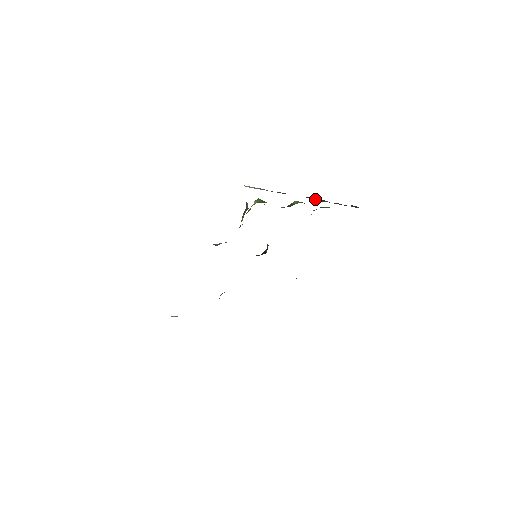
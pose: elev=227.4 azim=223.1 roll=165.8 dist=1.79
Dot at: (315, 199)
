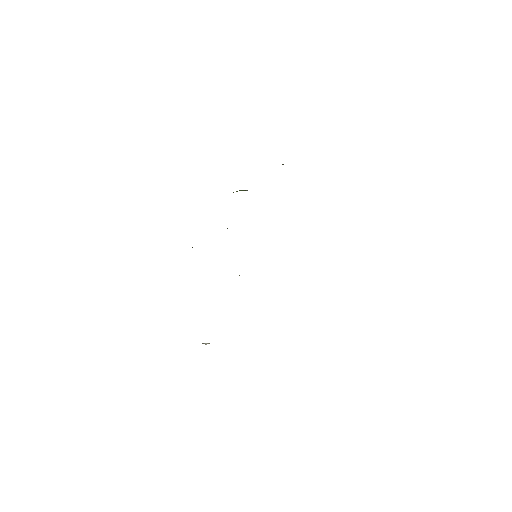
Dot at: occluded
